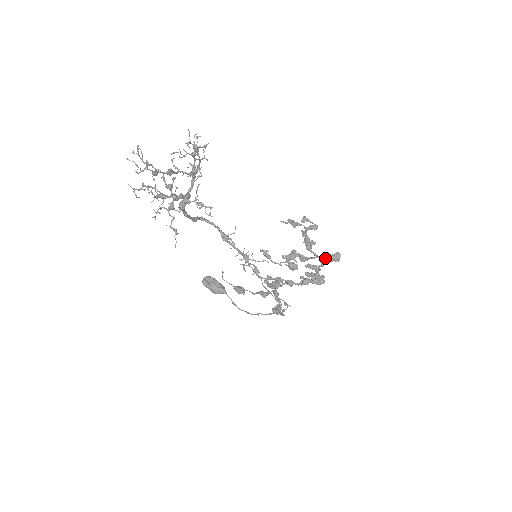
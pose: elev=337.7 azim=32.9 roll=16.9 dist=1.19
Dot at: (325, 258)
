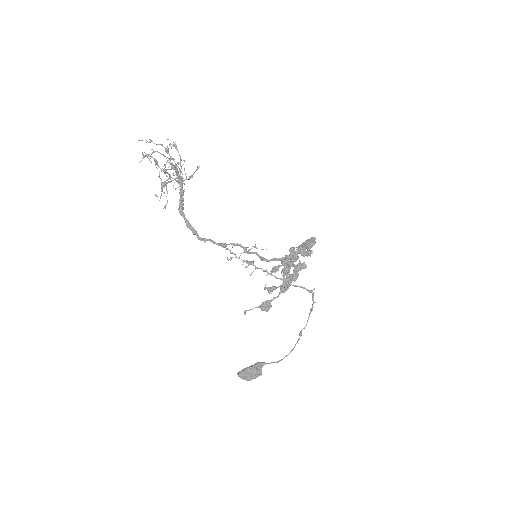
Dot at: occluded
